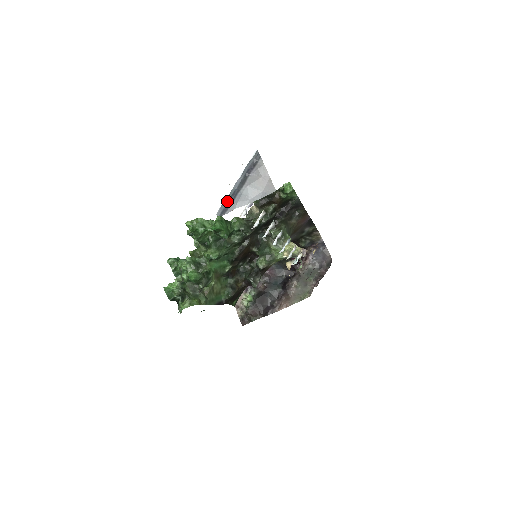
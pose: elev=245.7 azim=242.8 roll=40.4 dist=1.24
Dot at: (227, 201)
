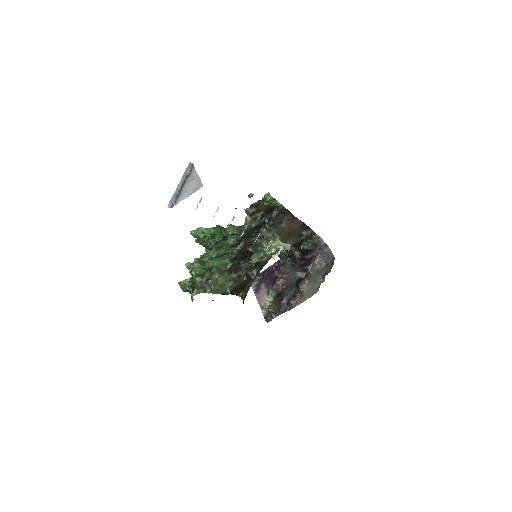
Dot at: (174, 197)
